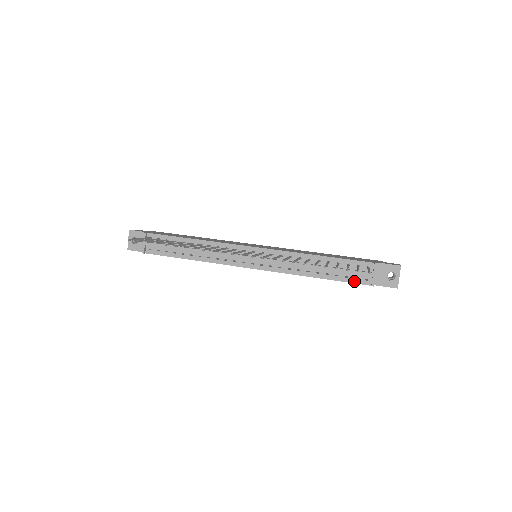
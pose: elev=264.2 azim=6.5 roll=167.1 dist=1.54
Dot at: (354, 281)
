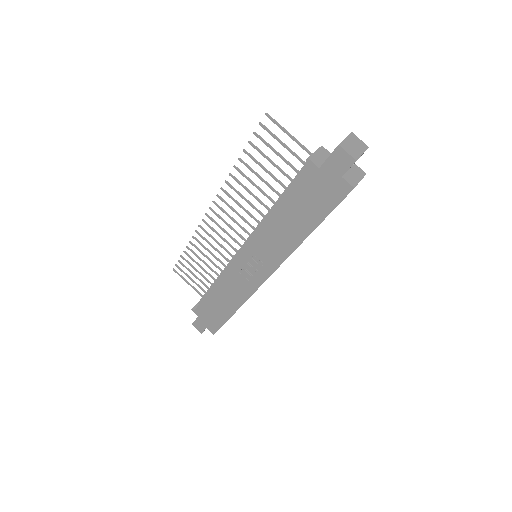
Dot at: (298, 178)
